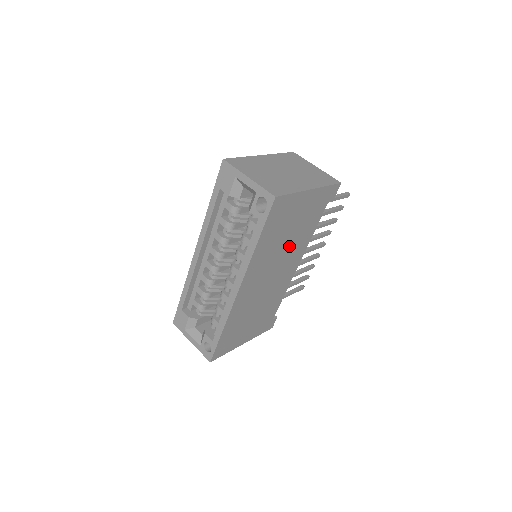
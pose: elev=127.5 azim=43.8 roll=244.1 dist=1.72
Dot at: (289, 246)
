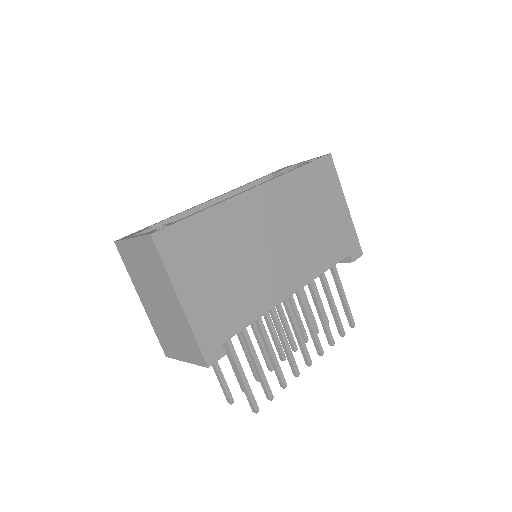
Dot at: (306, 236)
